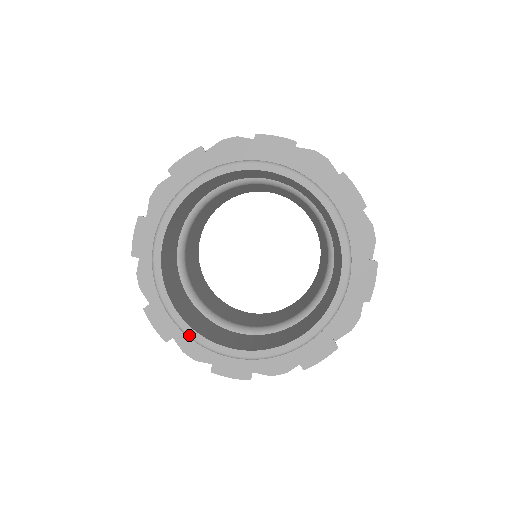
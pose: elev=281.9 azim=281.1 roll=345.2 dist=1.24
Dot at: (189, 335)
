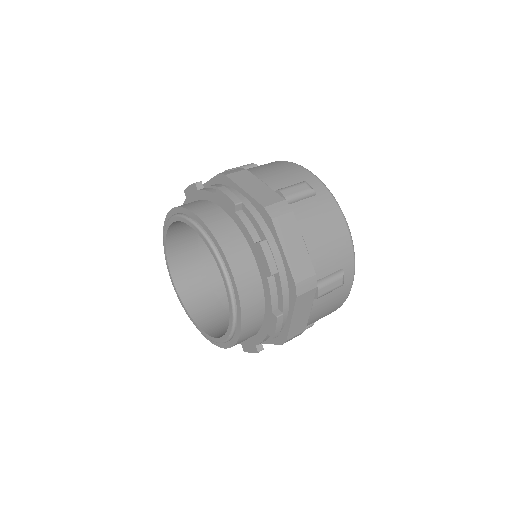
Dot at: (165, 258)
